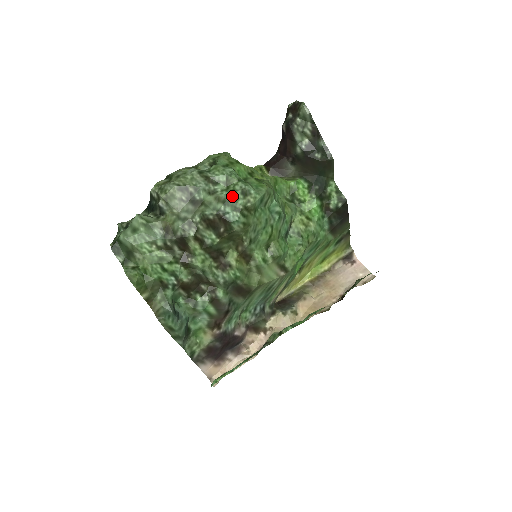
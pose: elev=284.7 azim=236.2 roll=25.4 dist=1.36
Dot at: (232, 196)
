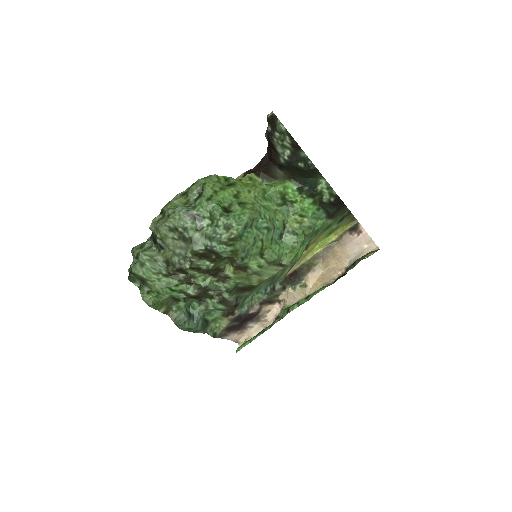
Dot at: (216, 233)
